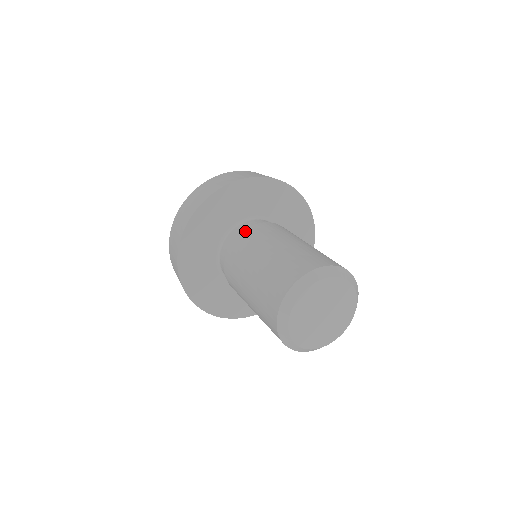
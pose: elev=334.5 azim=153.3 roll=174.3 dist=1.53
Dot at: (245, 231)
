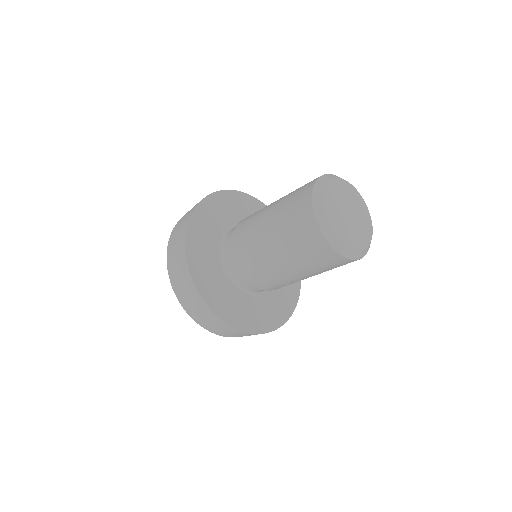
Dot at: occluded
